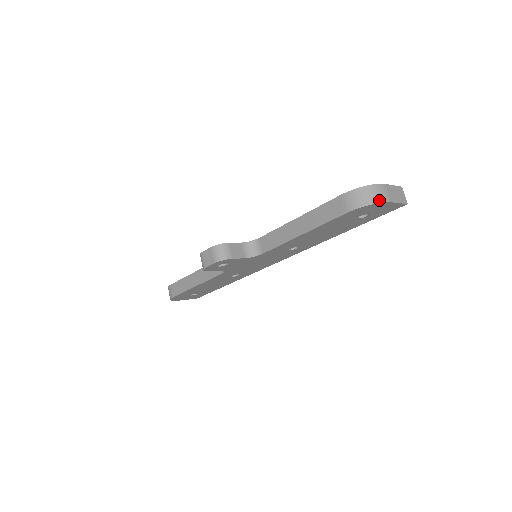
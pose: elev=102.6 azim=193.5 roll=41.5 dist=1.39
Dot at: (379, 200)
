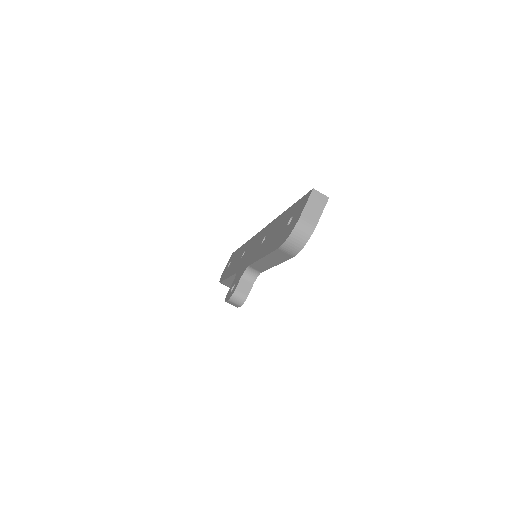
Dot at: (308, 236)
